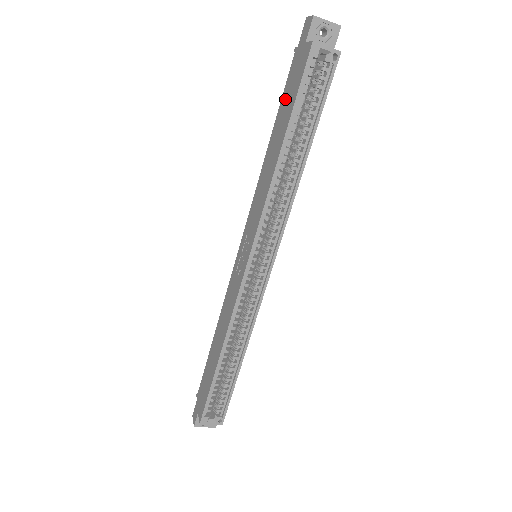
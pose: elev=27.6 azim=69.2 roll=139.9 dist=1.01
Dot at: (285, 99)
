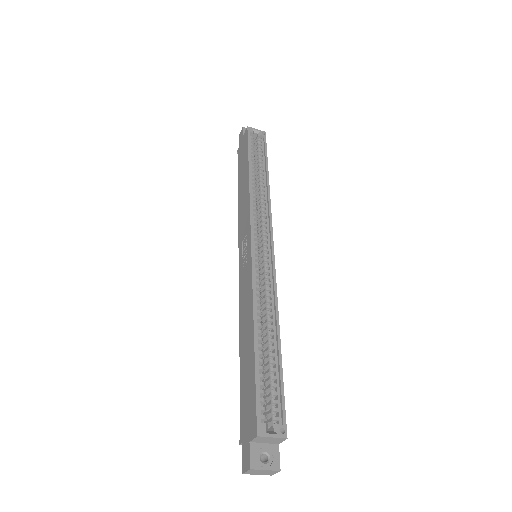
Dot at: (241, 165)
